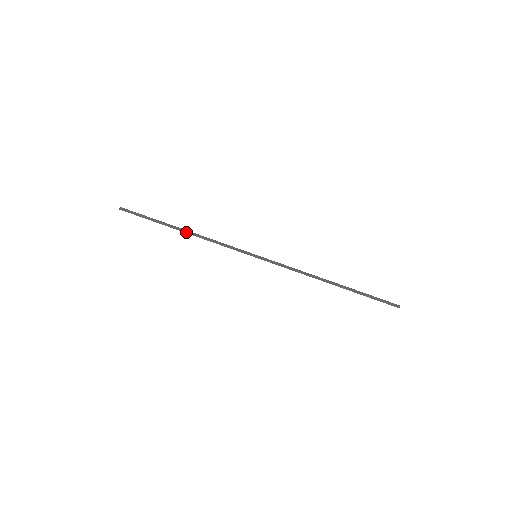
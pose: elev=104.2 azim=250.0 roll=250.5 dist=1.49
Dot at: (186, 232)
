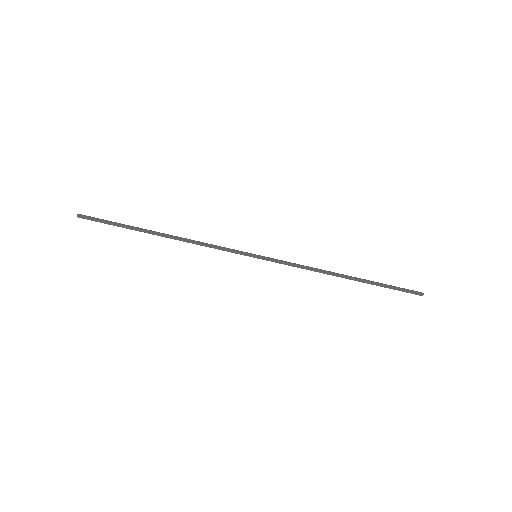
Dot at: (167, 237)
